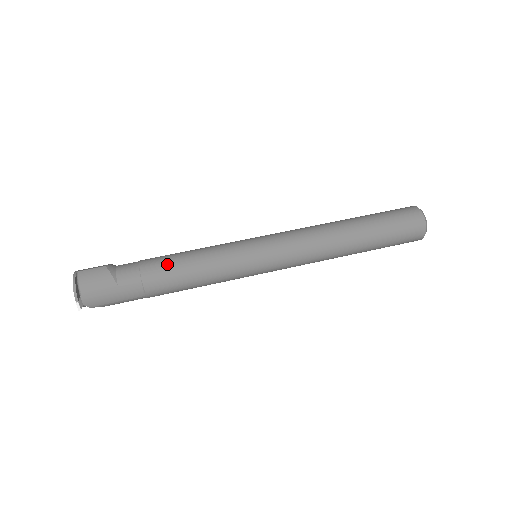
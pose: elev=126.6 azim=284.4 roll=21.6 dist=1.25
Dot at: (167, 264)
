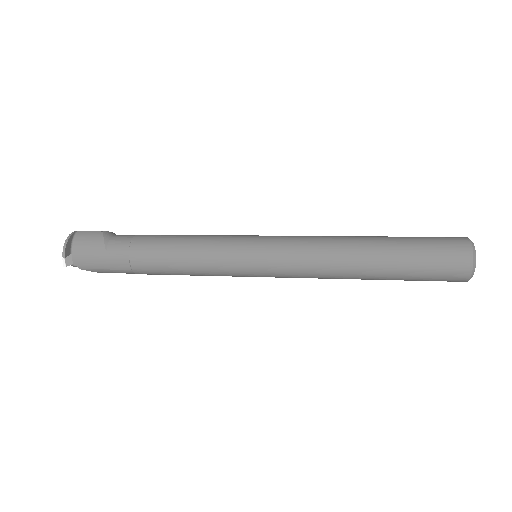
Dot at: (158, 242)
